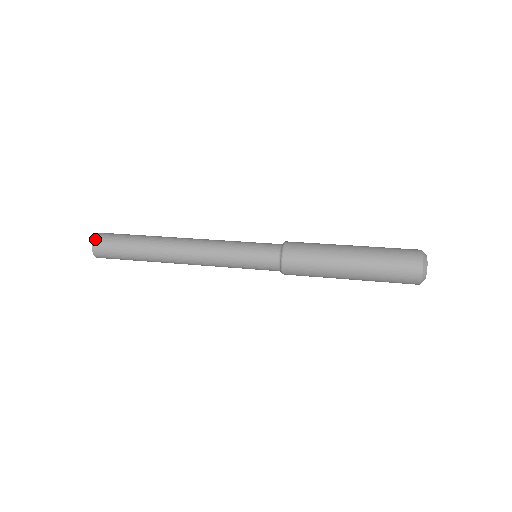
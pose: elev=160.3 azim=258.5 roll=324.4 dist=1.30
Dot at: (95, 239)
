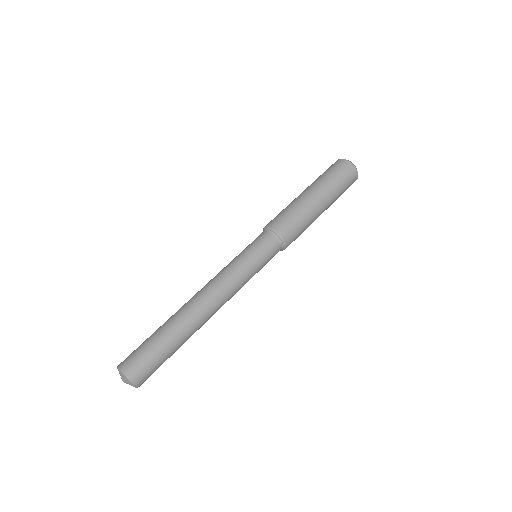
Dot at: (123, 369)
